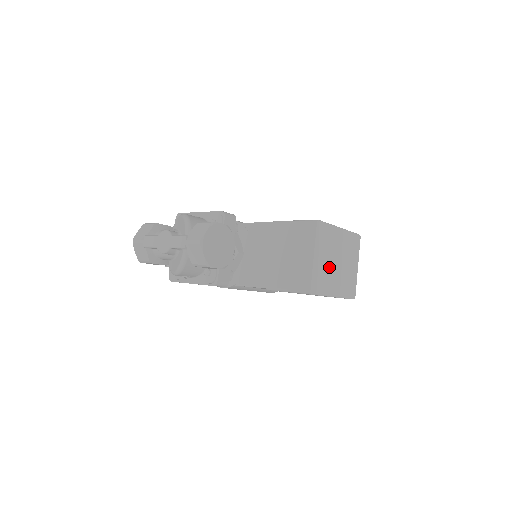
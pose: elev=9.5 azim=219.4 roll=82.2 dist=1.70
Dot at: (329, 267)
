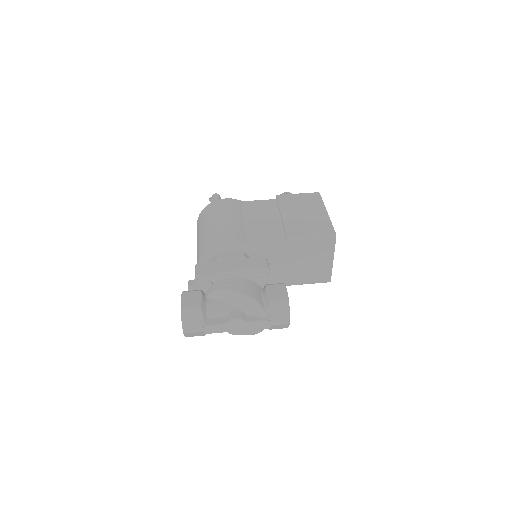
Dot at: occluded
